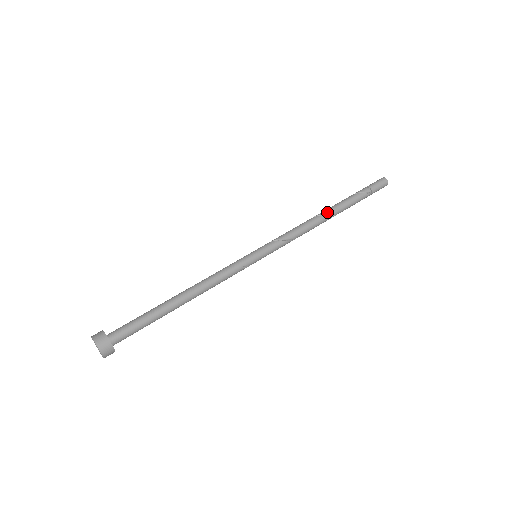
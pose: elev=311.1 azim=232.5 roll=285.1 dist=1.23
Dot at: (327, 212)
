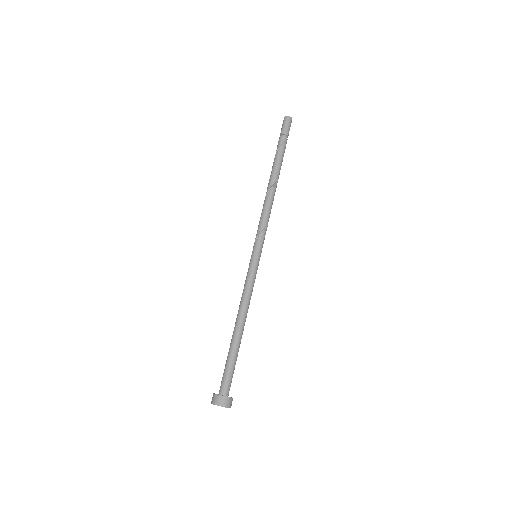
Dot at: (274, 181)
